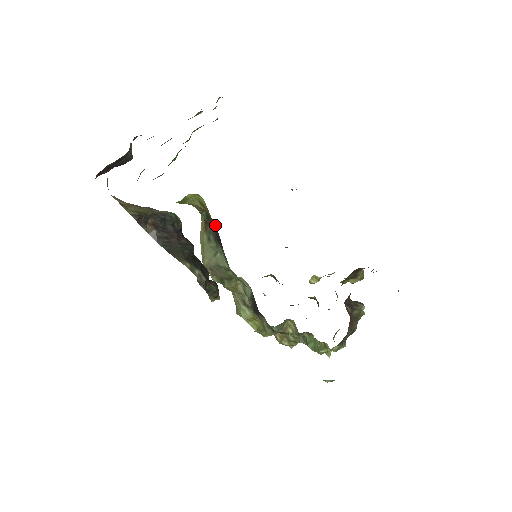
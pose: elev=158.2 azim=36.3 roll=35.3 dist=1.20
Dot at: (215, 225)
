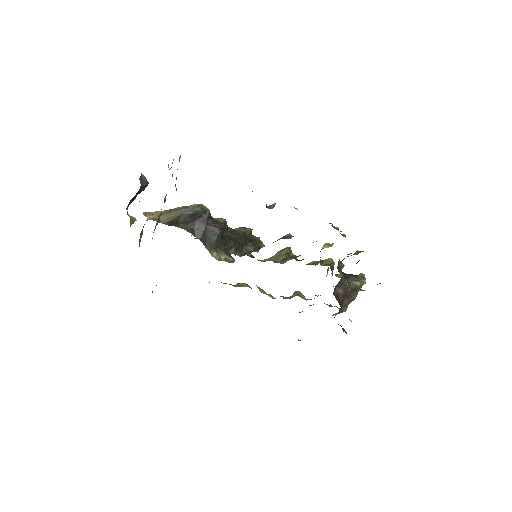
Dot at: occluded
